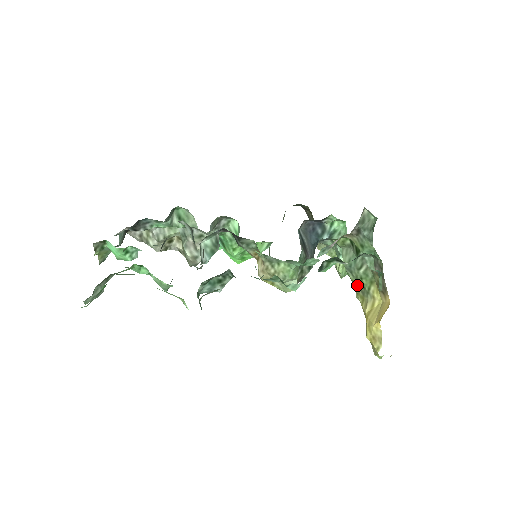
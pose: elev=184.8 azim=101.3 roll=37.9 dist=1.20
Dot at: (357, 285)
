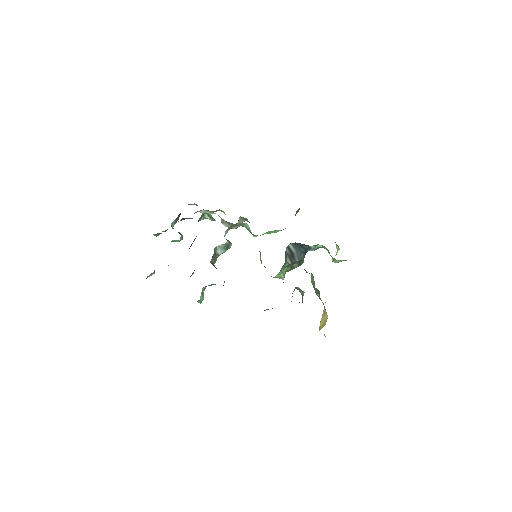
Dot at: occluded
